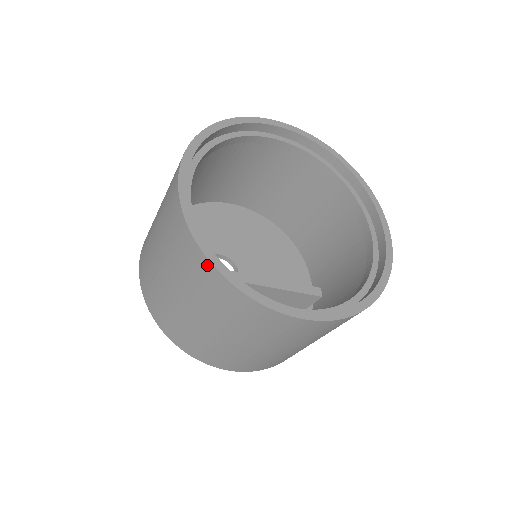
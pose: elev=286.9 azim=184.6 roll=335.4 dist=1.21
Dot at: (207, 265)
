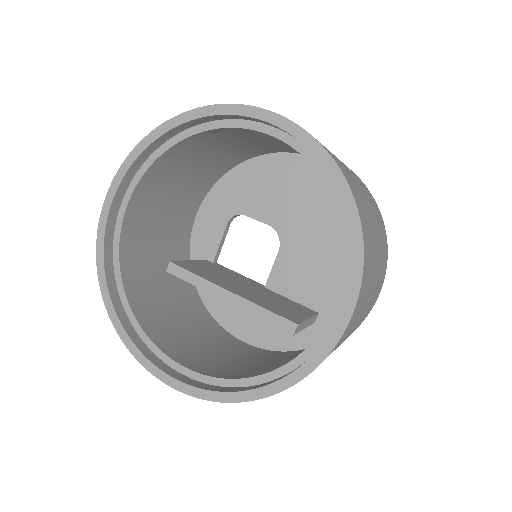
Dot at: (108, 299)
